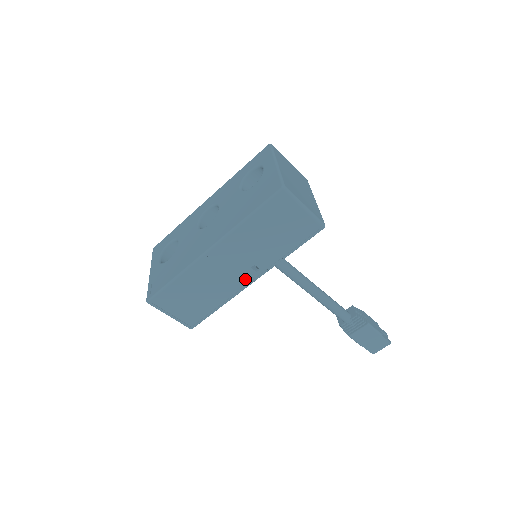
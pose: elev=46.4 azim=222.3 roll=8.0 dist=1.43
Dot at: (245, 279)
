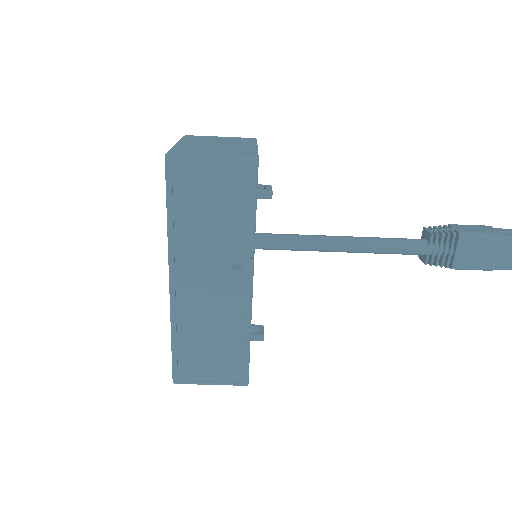
Dot at: (240, 288)
